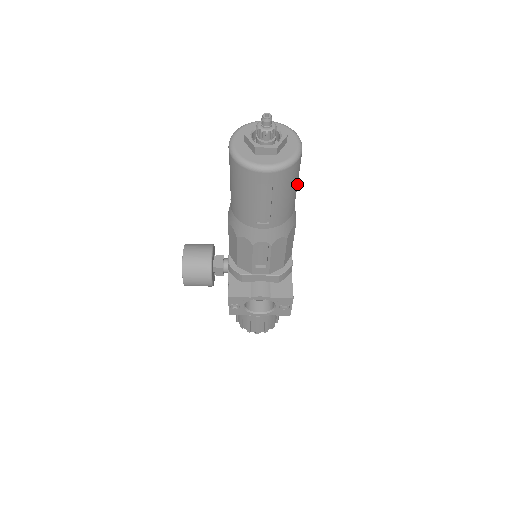
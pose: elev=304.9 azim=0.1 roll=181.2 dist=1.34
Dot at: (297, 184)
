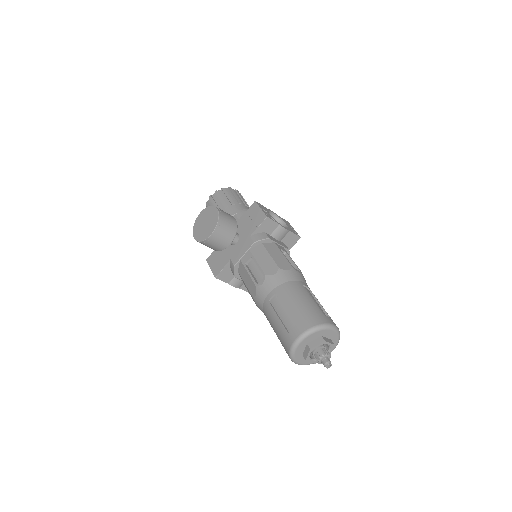
Dot at: occluded
